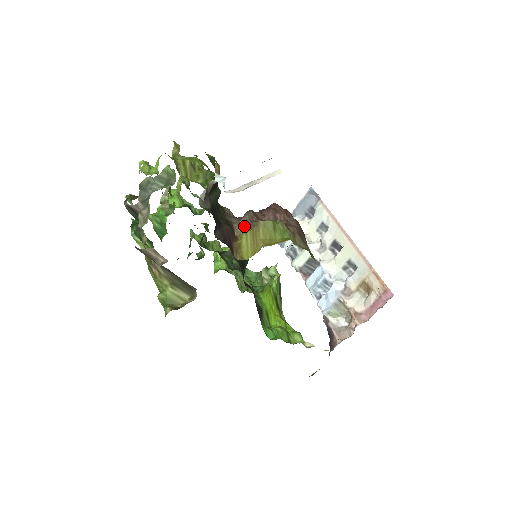
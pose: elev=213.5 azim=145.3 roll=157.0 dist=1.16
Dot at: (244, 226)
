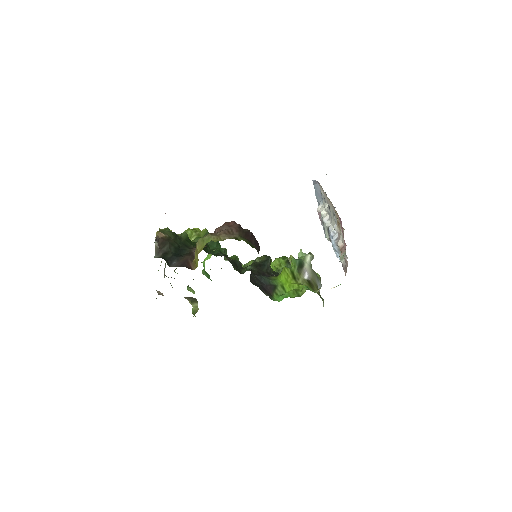
Dot at: occluded
